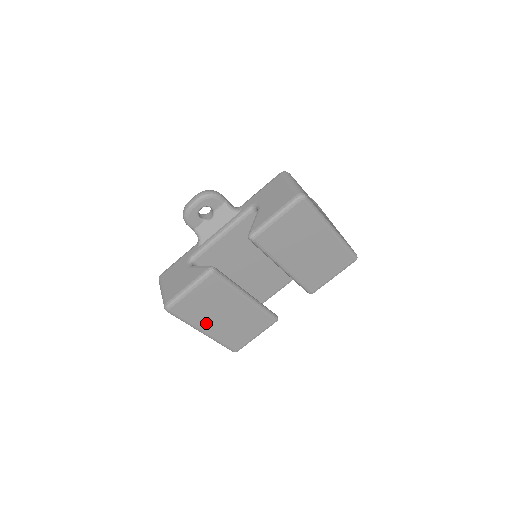
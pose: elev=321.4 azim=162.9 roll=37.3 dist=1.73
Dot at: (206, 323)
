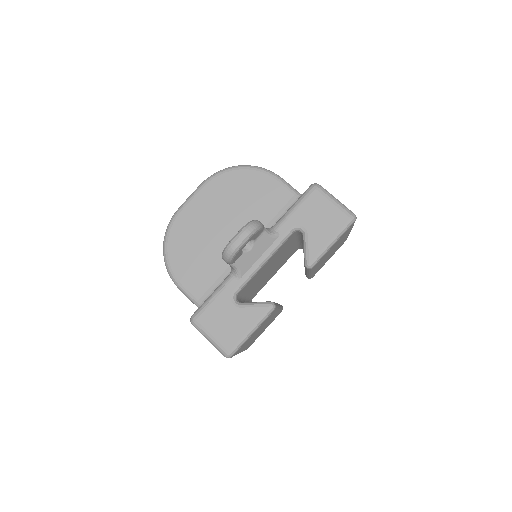
Dot at: occluded
